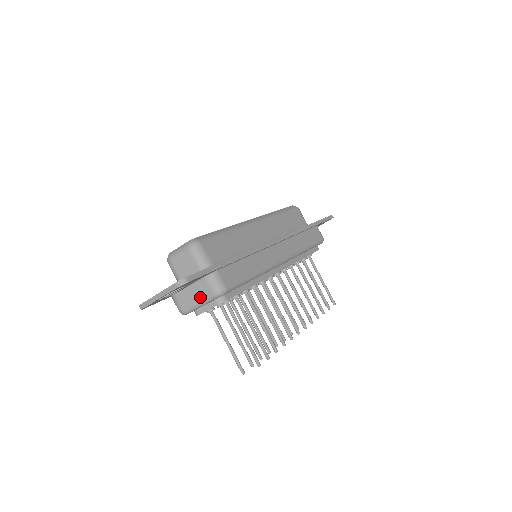
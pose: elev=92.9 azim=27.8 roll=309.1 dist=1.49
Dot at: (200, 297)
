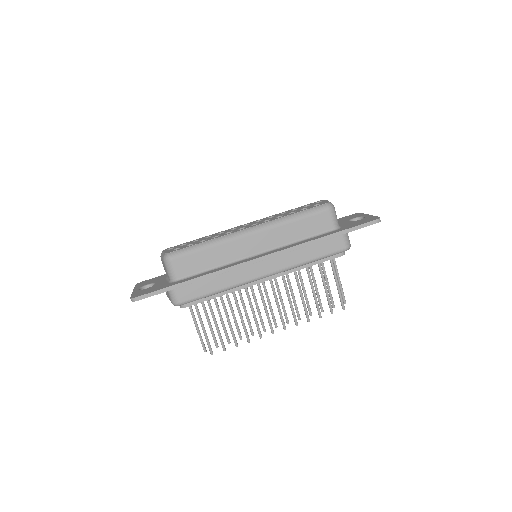
Dot at: (169, 298)
